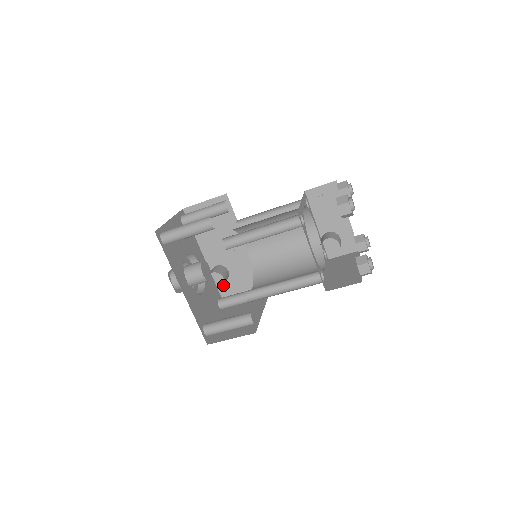
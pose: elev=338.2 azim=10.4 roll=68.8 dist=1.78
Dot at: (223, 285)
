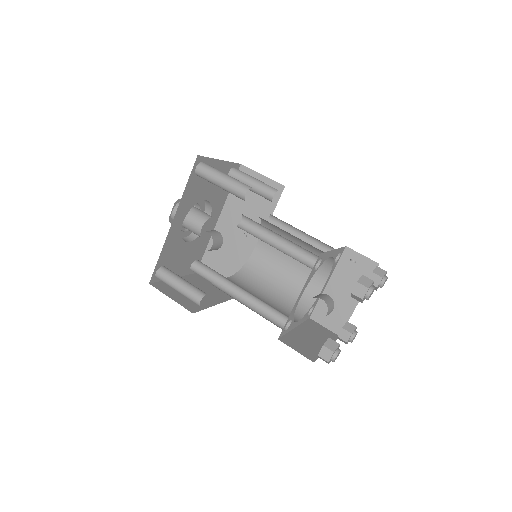
Dot at: (212, 253)
